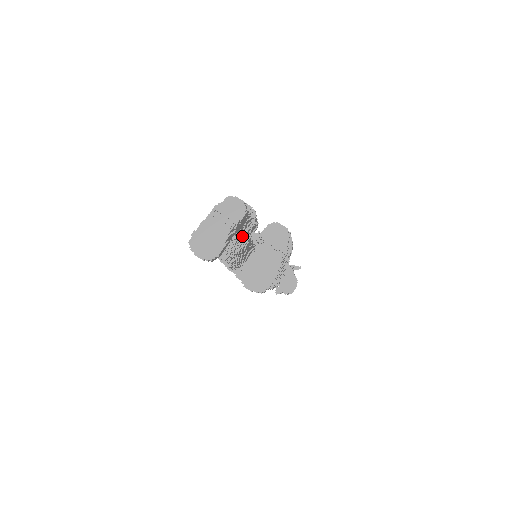
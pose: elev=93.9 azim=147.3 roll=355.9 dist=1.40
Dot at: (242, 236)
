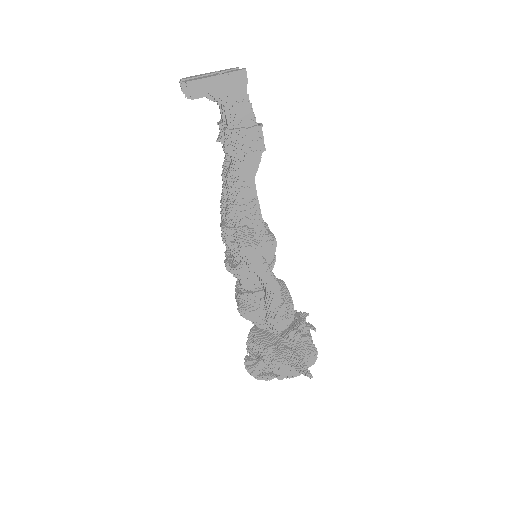
Dot at: occluded
